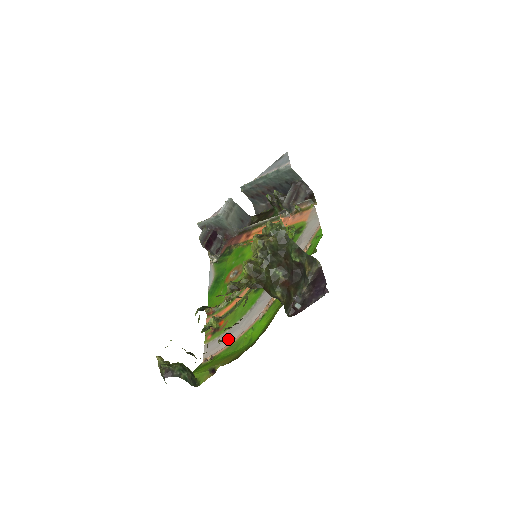
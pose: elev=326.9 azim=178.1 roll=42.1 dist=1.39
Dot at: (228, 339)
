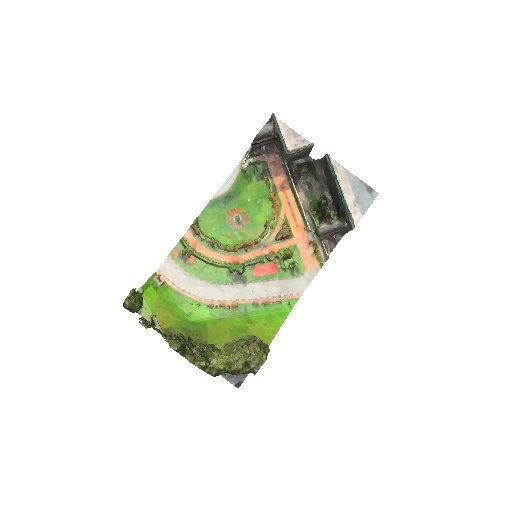
Dot at: (183, 283)
